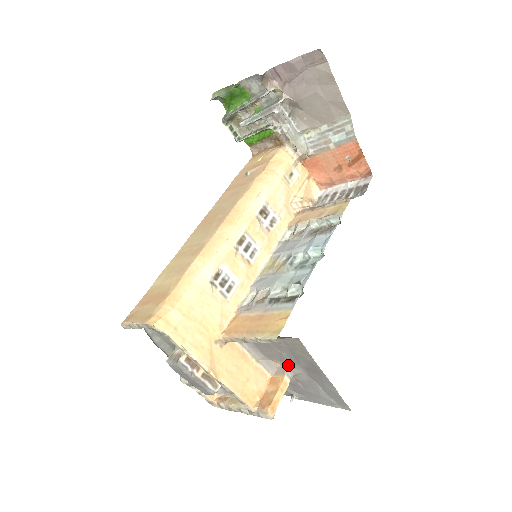
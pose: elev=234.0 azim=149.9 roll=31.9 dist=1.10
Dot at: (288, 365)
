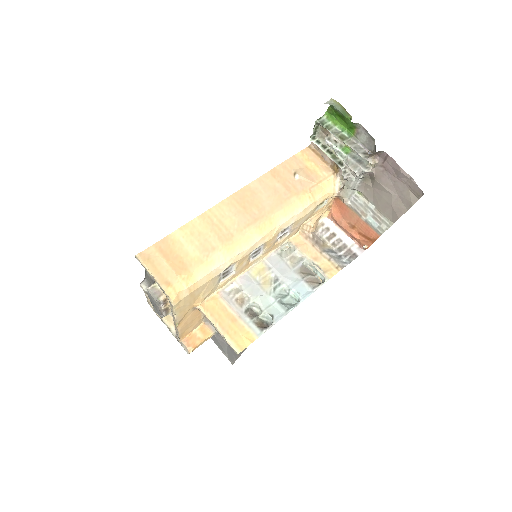
Dot at: occluded
